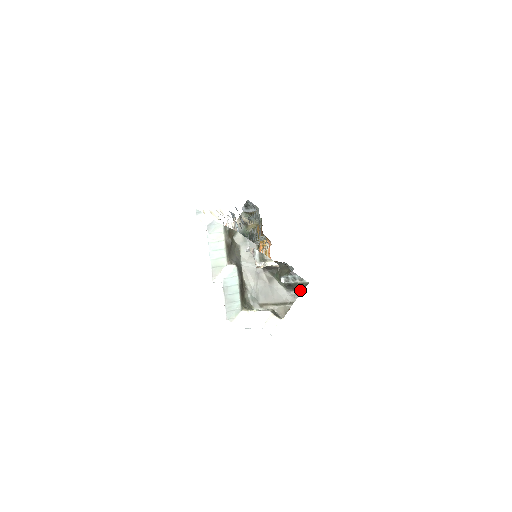
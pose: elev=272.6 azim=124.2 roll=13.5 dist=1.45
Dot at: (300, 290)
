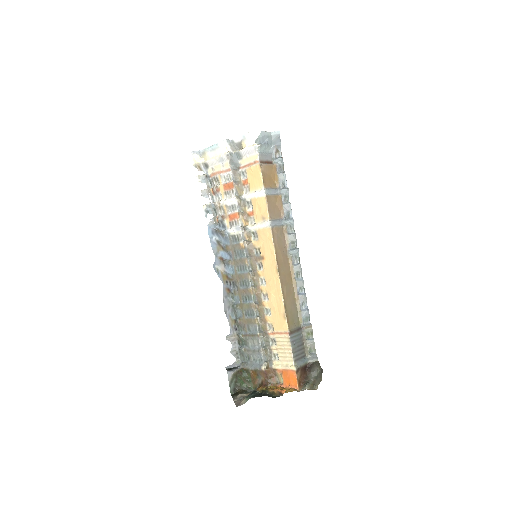
Dot at: occluded
